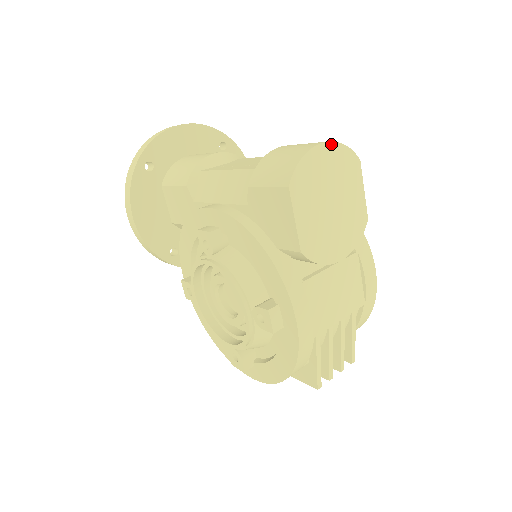
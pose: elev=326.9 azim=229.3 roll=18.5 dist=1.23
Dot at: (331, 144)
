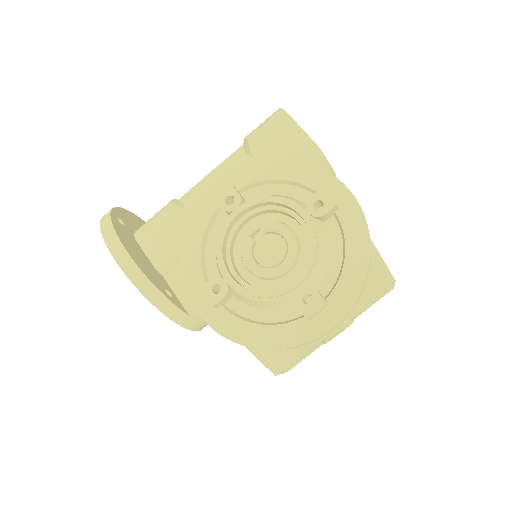
Dot at: occluded
